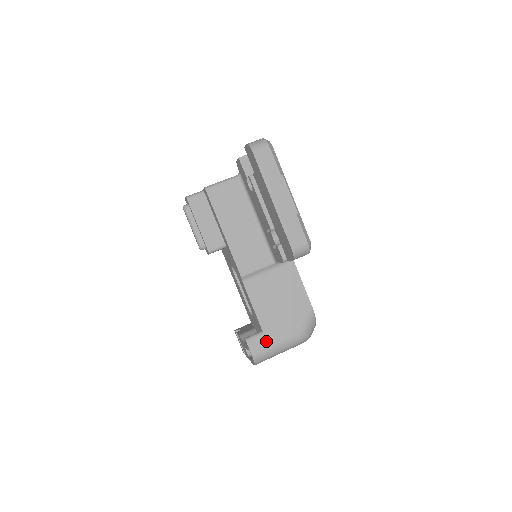
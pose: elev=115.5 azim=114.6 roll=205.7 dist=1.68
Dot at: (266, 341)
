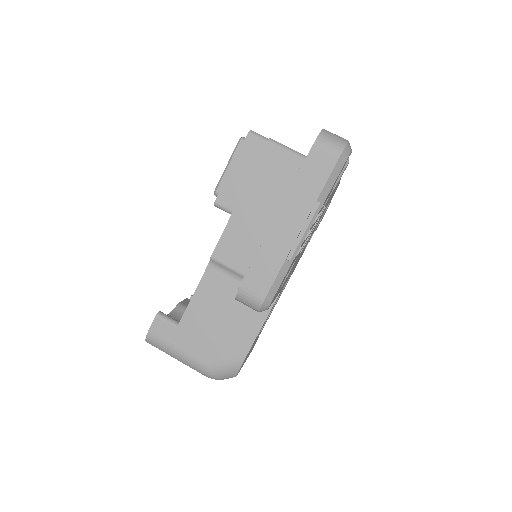
Dot at: (172, 336)
